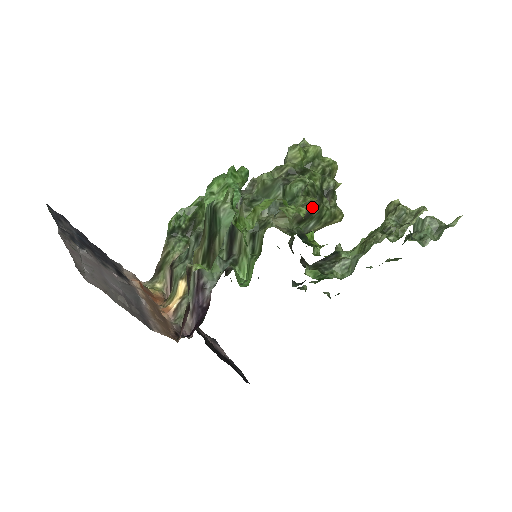
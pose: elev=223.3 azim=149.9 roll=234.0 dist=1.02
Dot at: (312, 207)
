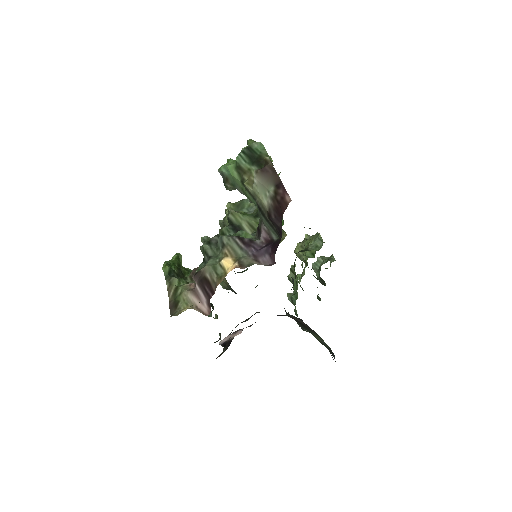
Dot at: occluded
